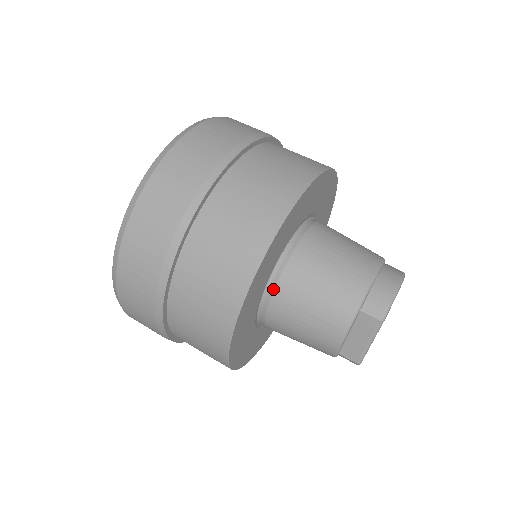
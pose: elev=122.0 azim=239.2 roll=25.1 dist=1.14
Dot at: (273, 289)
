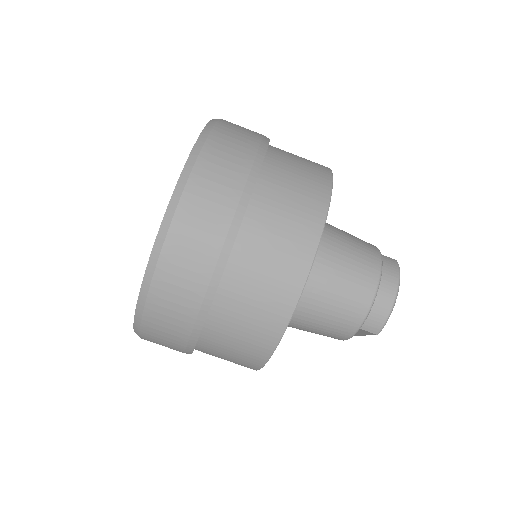
Dot at: occluded
